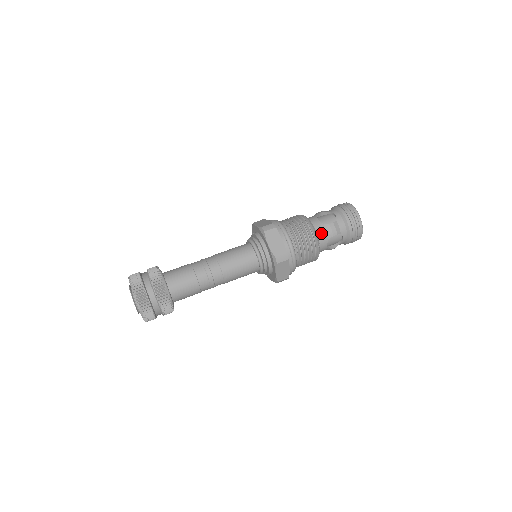
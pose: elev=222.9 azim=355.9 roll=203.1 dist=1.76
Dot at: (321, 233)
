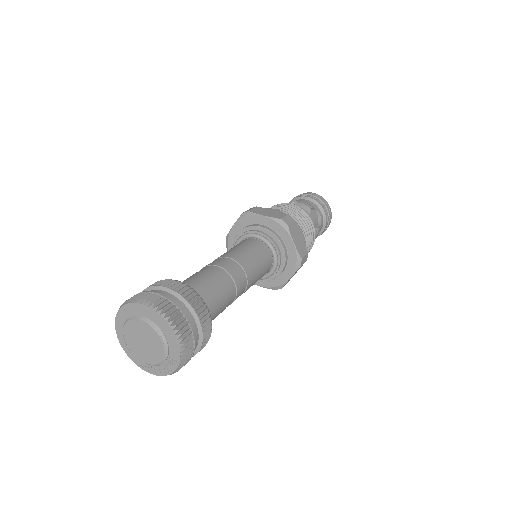
Dot at: occluded
